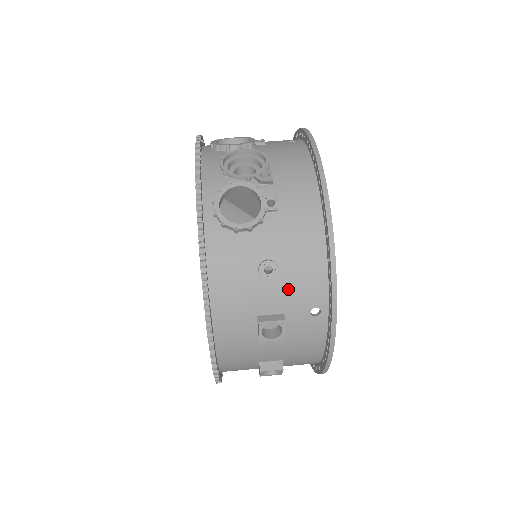
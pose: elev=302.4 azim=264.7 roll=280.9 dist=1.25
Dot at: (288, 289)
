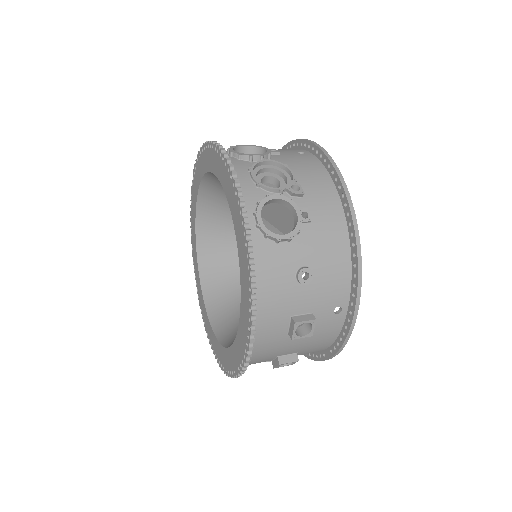
Dot at: (319, 292)
